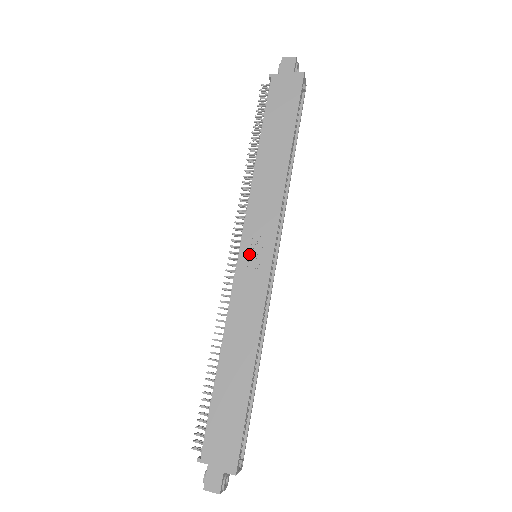
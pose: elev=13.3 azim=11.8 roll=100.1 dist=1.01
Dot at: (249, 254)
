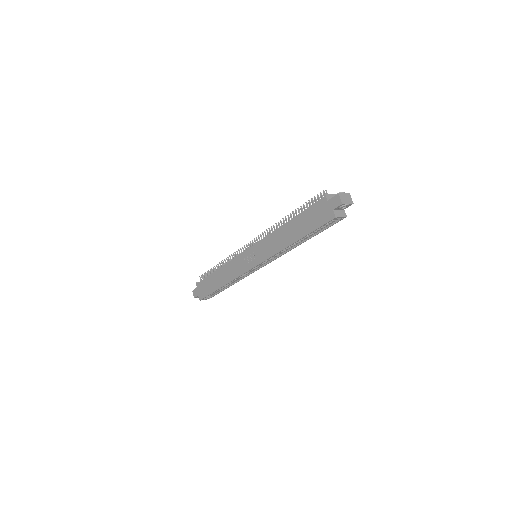
Dot at: (249, 255)
